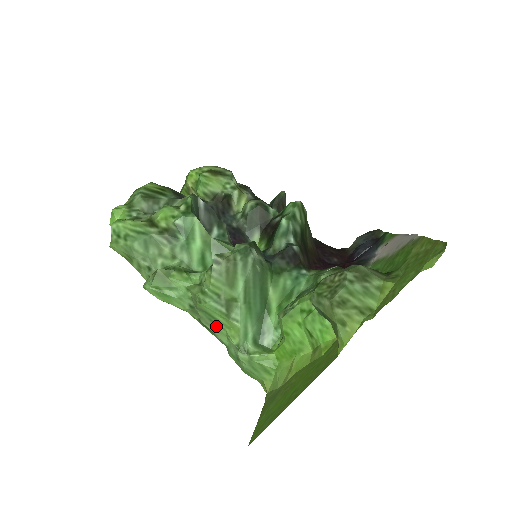
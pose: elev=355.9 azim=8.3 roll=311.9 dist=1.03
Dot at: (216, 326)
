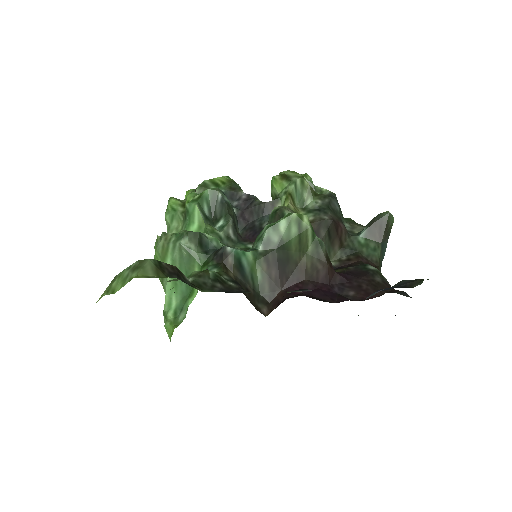
Dot at: occluded
